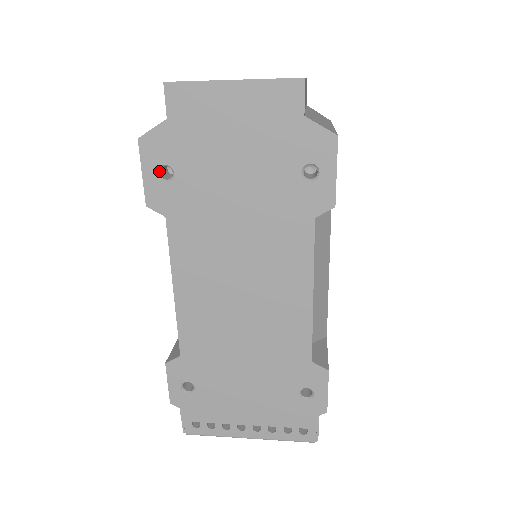
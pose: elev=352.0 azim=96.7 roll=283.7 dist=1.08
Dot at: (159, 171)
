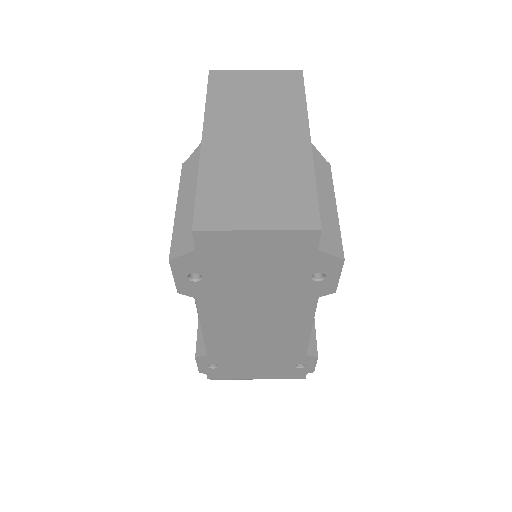
Dot at: (188, 275)
